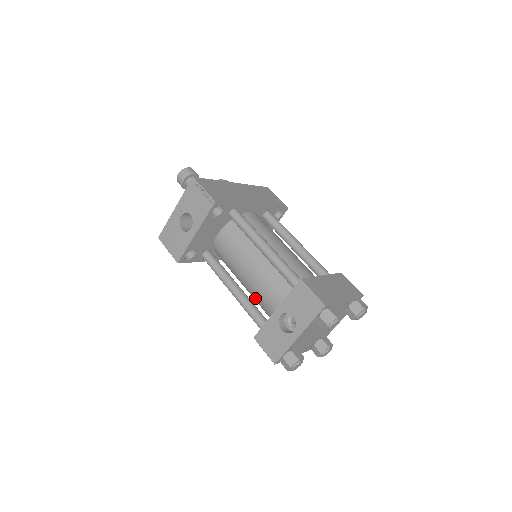
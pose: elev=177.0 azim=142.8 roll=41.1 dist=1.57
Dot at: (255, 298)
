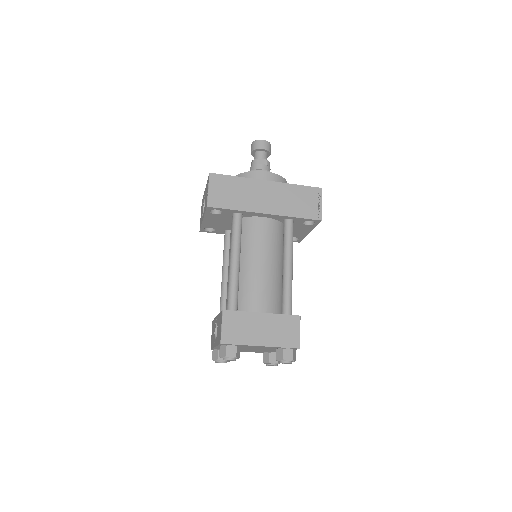
Dot at: occluded
